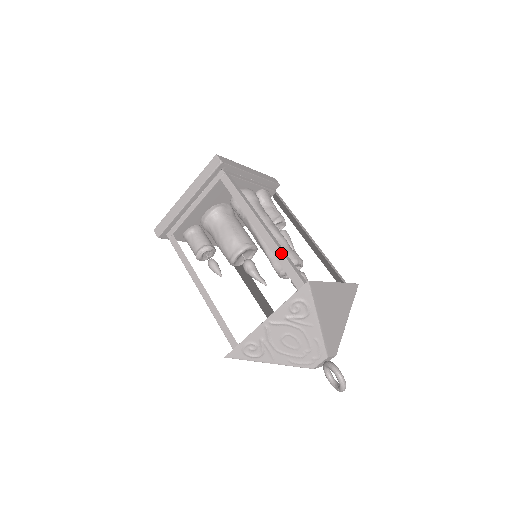
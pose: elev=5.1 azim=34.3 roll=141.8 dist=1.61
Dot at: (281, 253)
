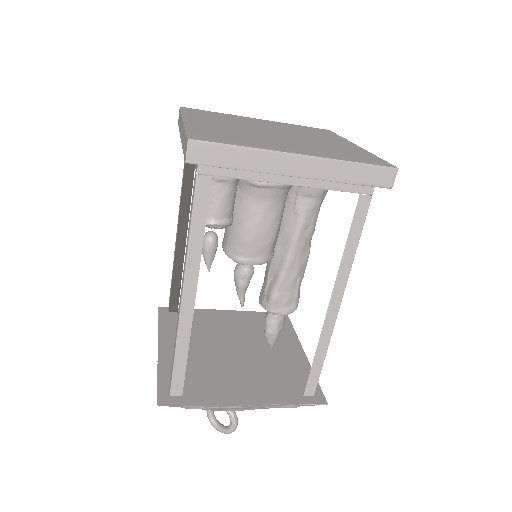
Dot at: occluded
